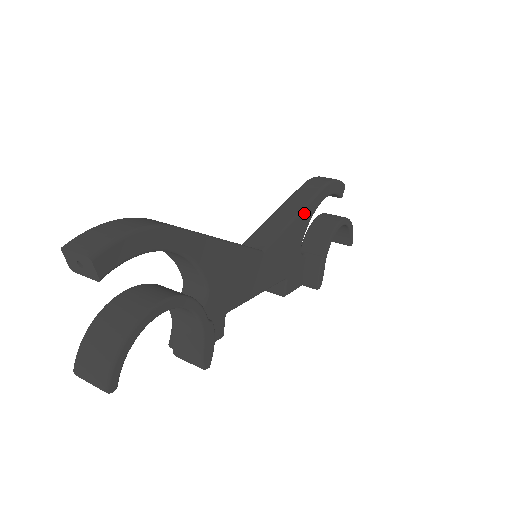
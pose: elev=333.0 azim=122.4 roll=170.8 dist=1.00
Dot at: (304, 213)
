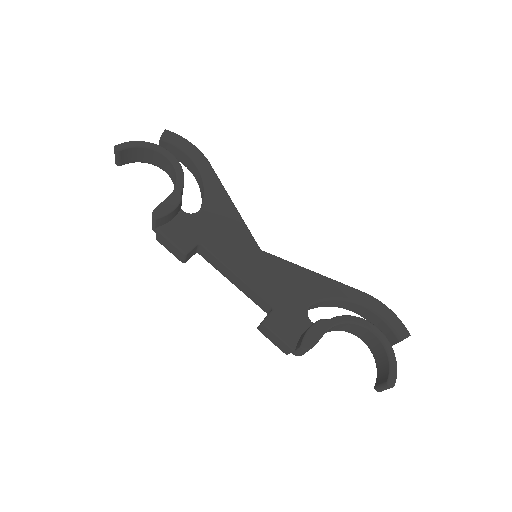
Dot at: (326, 281)
